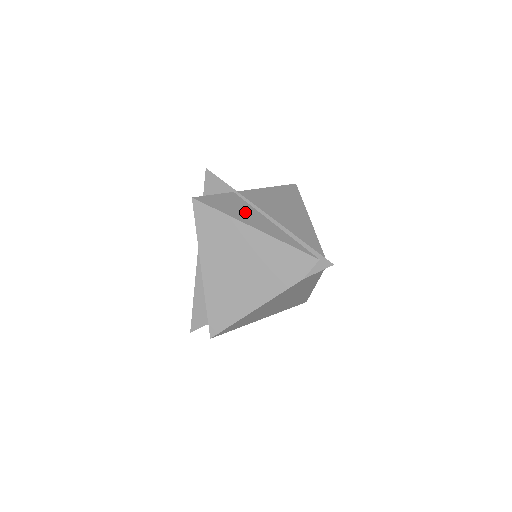
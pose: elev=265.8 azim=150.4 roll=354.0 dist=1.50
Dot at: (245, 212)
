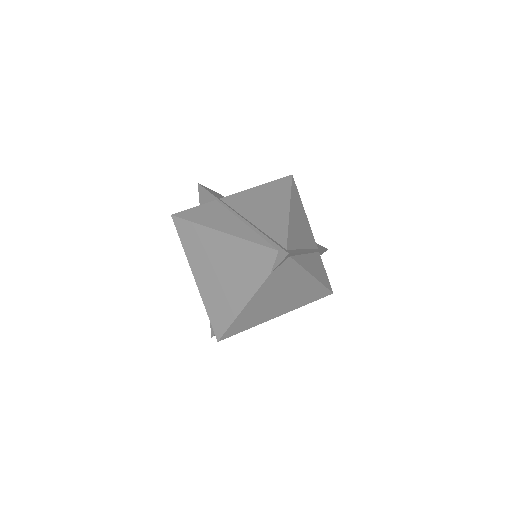
Dot at: (218, 217)
